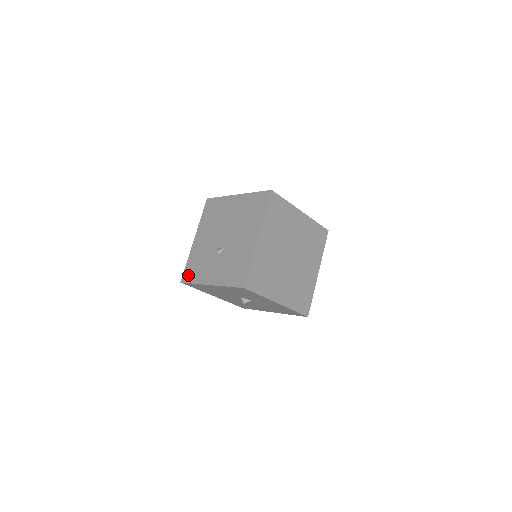
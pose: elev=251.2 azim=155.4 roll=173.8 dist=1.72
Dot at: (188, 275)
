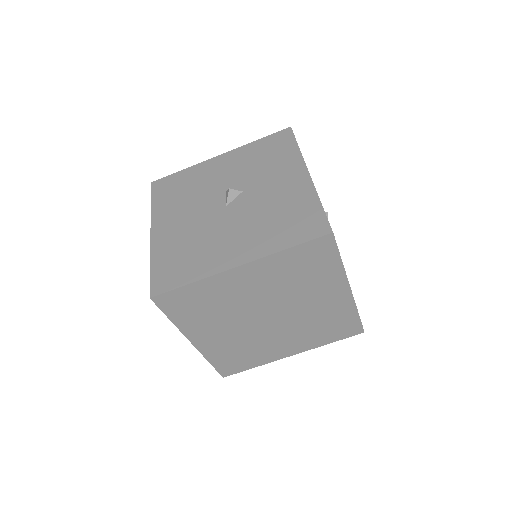
Dot at: occluded
